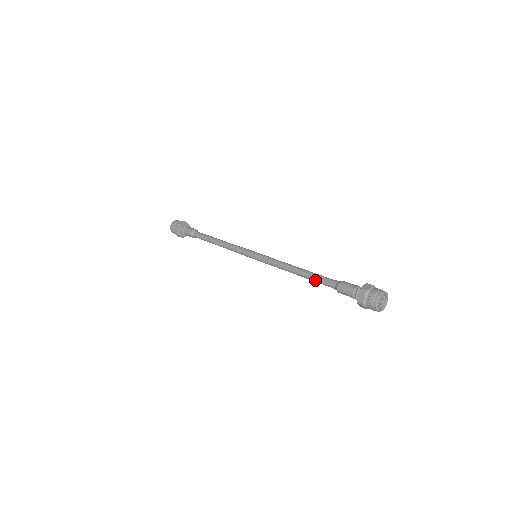
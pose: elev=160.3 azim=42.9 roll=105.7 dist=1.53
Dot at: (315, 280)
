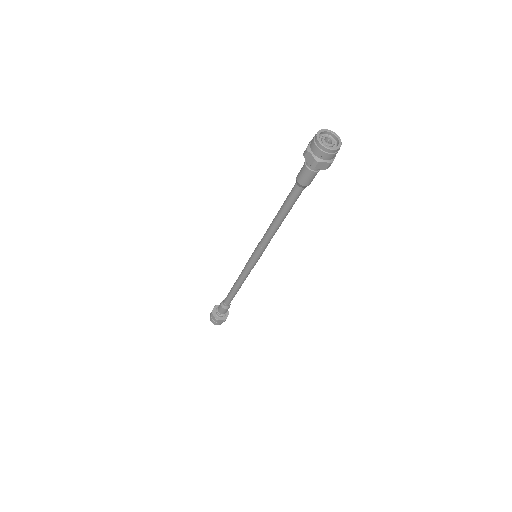
Dot at: (287, 205)
